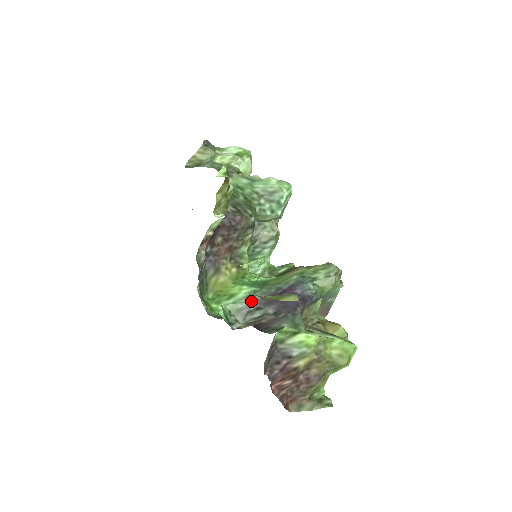
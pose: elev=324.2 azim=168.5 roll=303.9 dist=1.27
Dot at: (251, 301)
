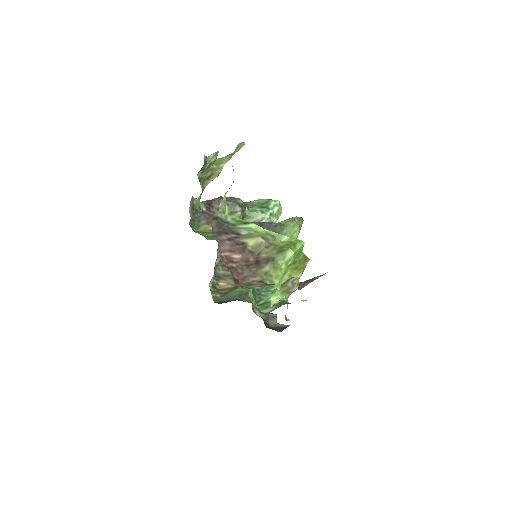
Dot at: occluded
